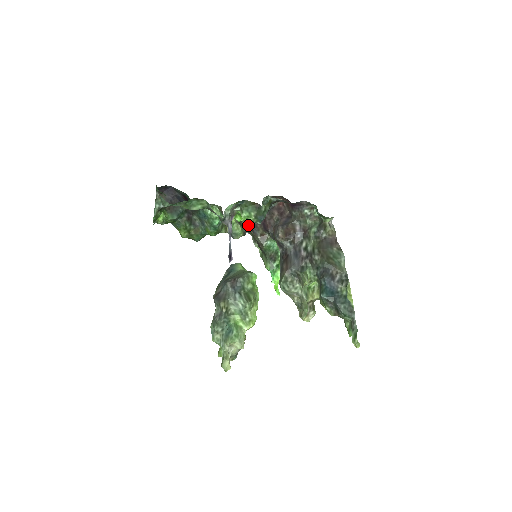
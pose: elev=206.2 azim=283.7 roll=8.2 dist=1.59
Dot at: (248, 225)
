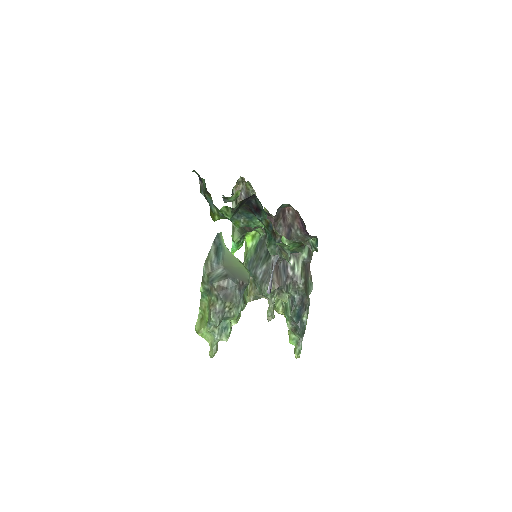
Dot at: occluded
